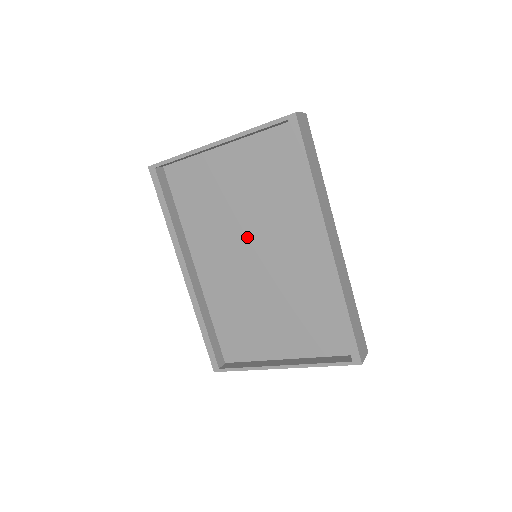
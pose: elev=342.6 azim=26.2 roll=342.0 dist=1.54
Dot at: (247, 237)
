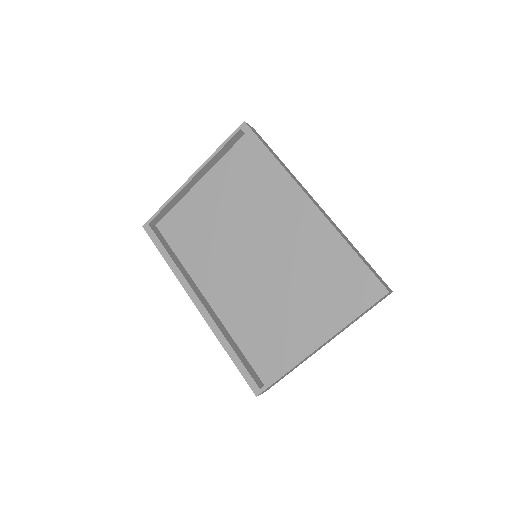
Dot at: (242, 243)
